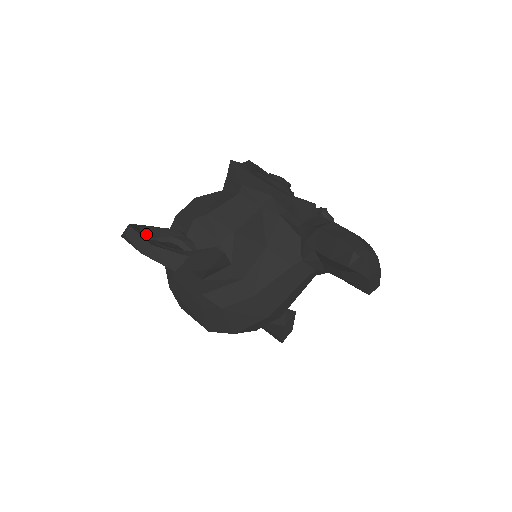
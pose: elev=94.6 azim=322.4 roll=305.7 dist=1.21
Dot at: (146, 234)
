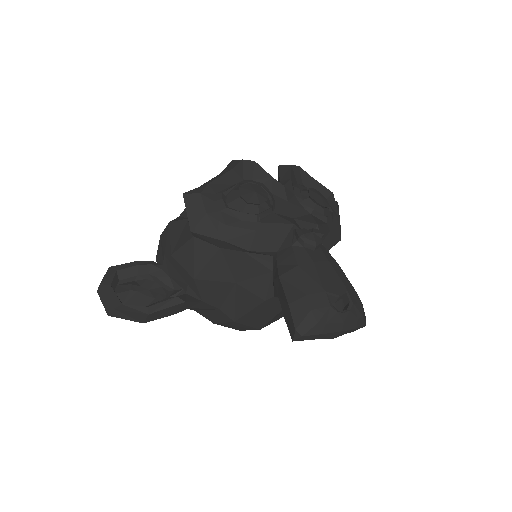
Dot at: (123, 277)
